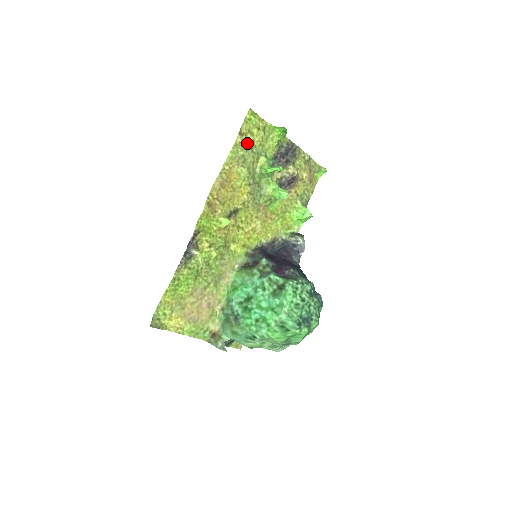
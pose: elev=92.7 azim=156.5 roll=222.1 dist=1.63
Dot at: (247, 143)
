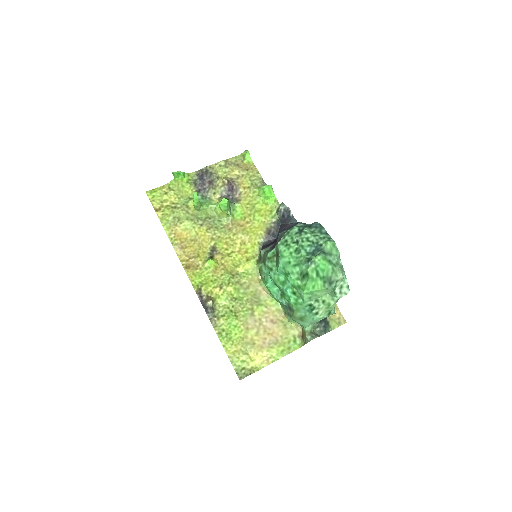
Dot at: (169, 209)
